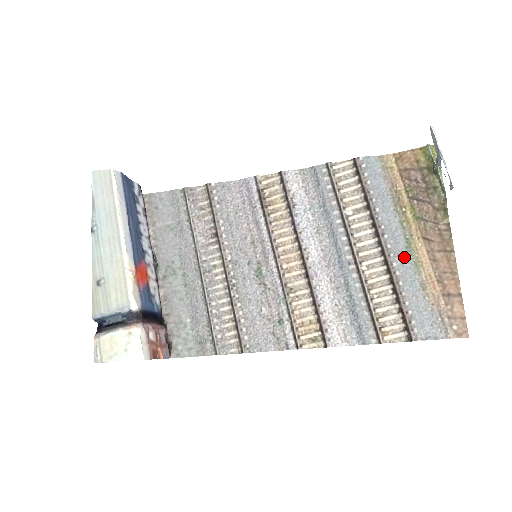
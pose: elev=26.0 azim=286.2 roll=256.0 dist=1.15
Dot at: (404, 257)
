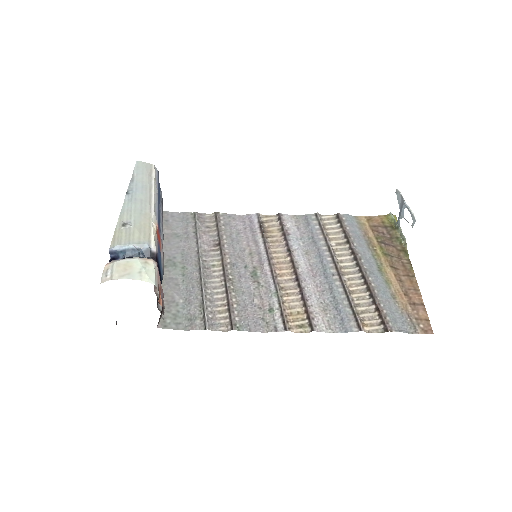
Dot at: (377, 275)
